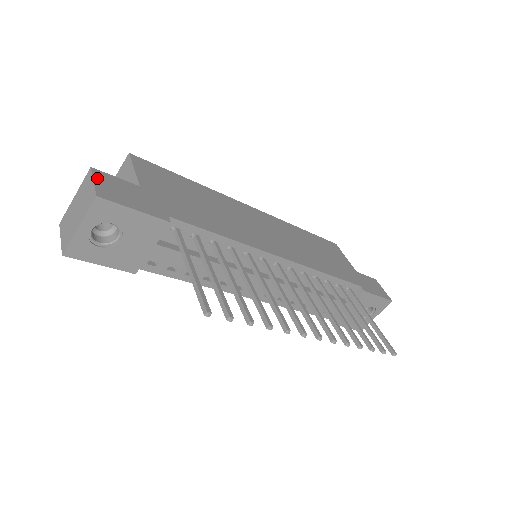
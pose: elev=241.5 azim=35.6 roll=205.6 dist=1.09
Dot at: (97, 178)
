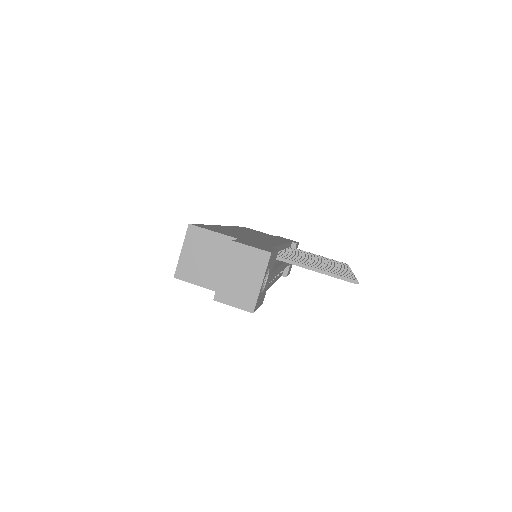
Dot at: (245, 244)
